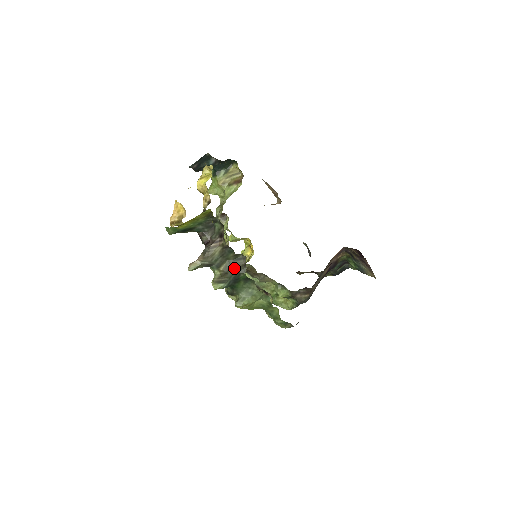
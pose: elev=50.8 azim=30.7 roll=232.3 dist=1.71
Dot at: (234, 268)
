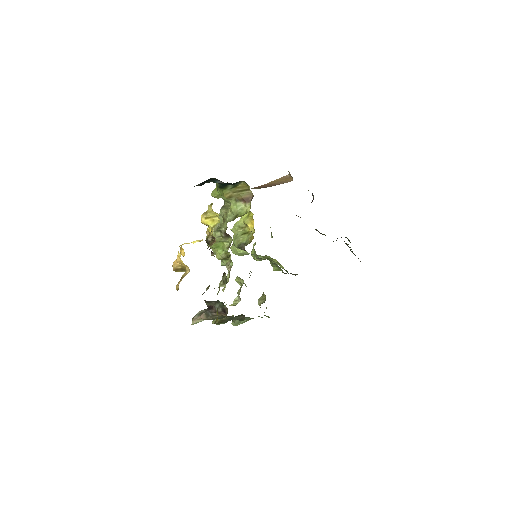
Dot at: (234, 319)
